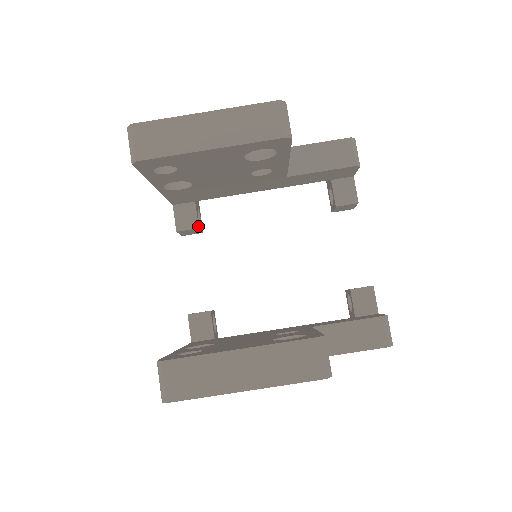
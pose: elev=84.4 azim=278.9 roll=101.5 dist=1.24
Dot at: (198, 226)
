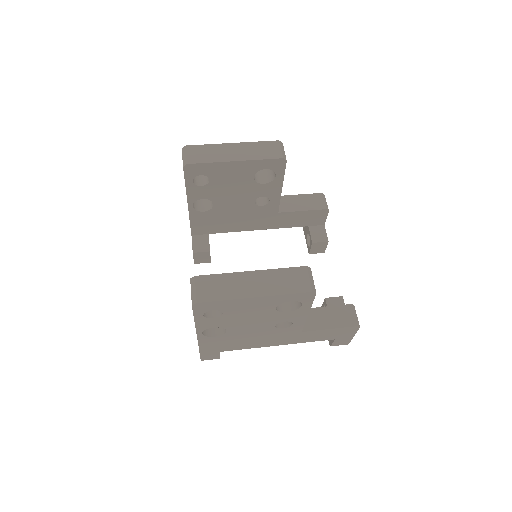
Dot at: occluded
